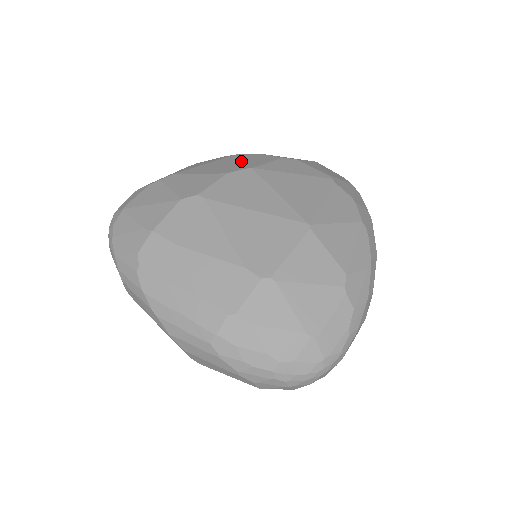
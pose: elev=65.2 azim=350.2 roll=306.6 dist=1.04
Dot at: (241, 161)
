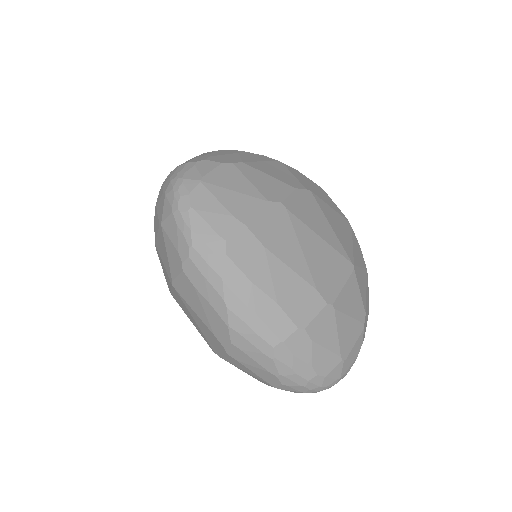
Dot at: (294, 175)
